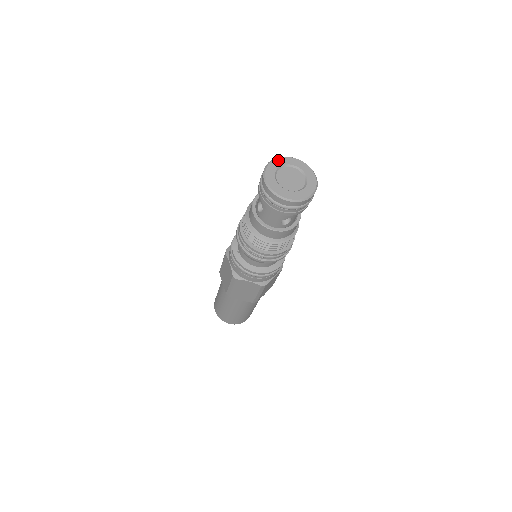
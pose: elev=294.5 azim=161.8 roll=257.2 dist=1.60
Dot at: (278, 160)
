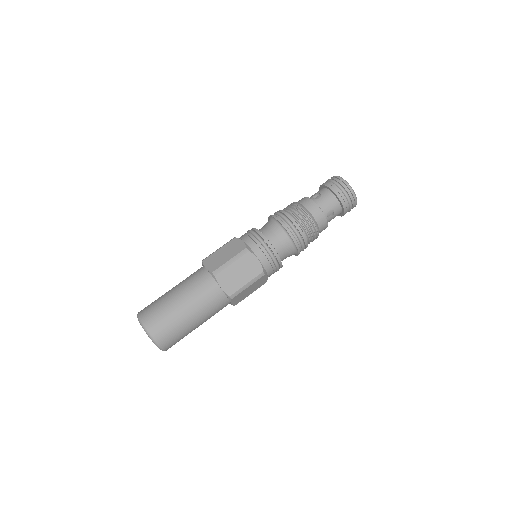
Dot at: occluded
